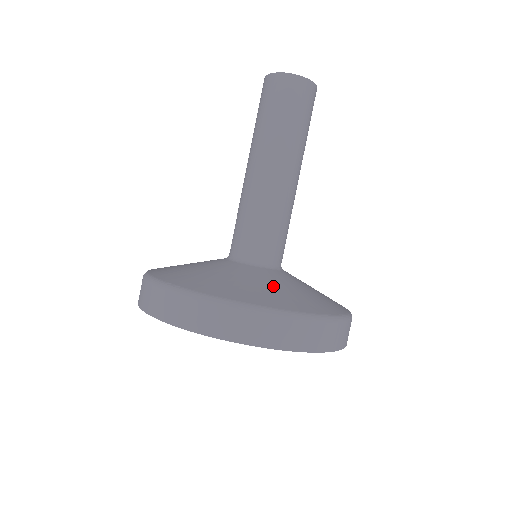
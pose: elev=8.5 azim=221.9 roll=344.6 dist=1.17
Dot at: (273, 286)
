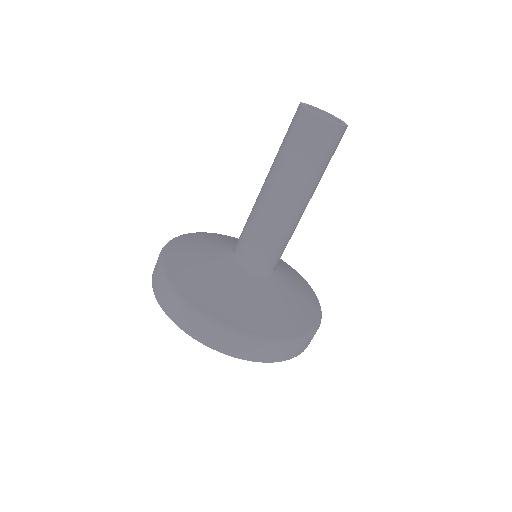
Dot at: (241, 298)
